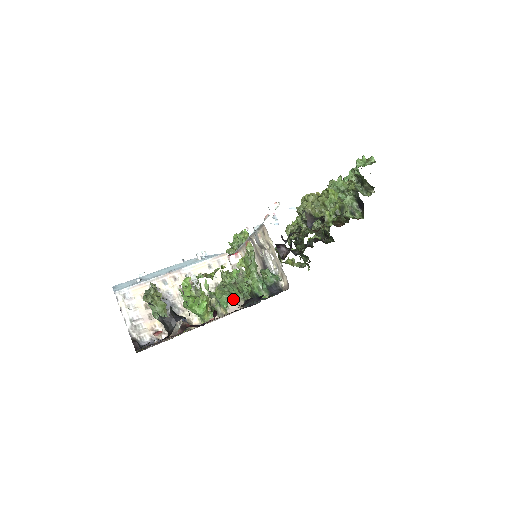
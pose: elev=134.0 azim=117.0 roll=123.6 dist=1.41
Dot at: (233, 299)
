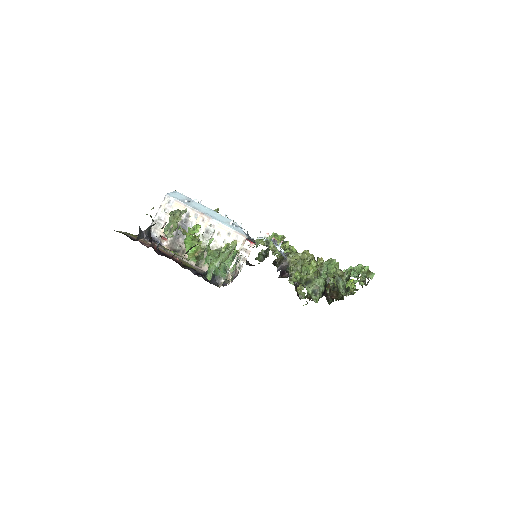
Dot at: occluded
